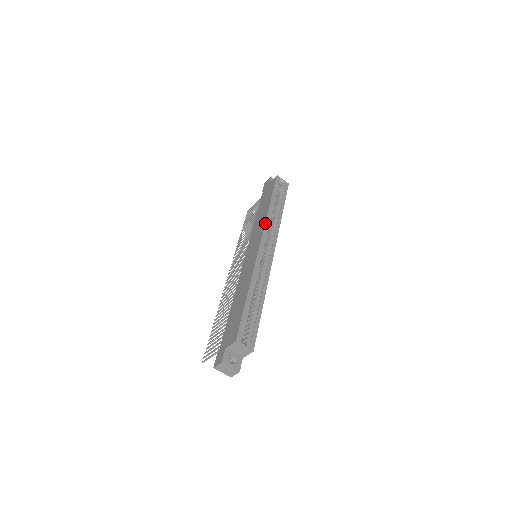
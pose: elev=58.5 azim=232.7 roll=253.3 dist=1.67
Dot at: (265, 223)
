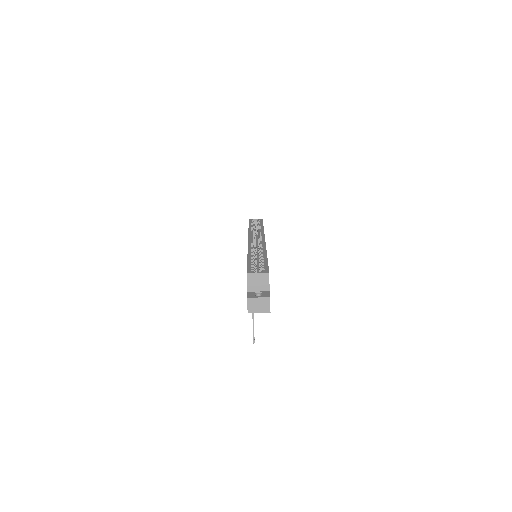
Dot at: (248, 233)
